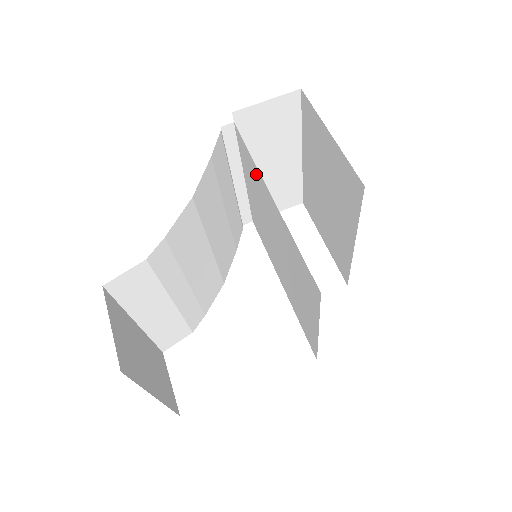
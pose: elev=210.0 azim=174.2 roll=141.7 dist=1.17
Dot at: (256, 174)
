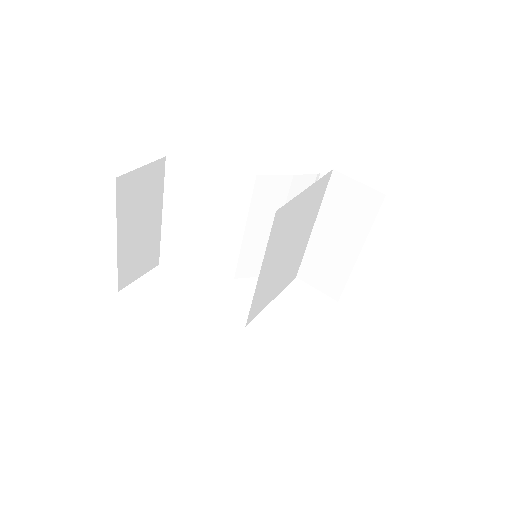
Dot at: (304, 206)
